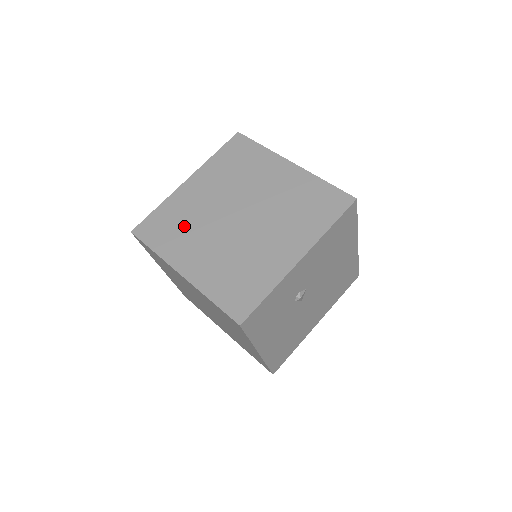
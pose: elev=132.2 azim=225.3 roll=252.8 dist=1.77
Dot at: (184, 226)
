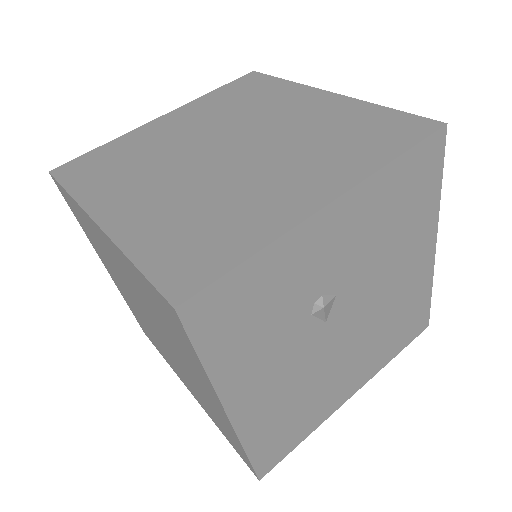
Dot at: (133, 163)
